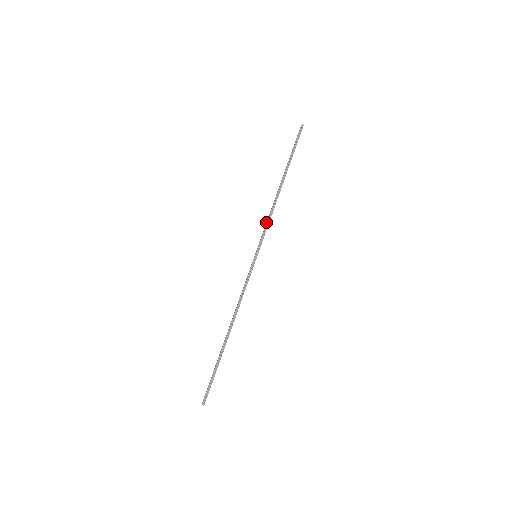
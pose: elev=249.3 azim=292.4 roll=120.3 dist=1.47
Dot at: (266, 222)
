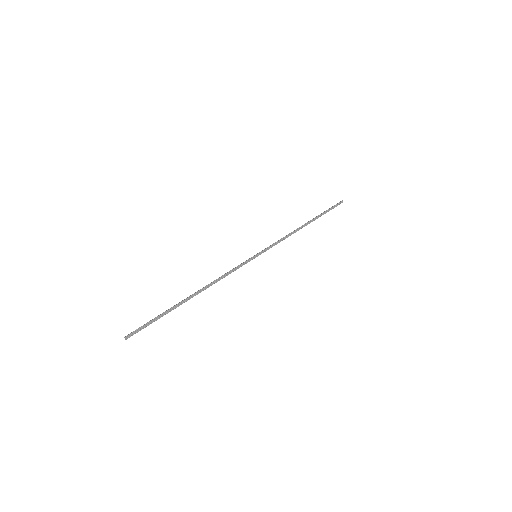
Dot at: occluded
